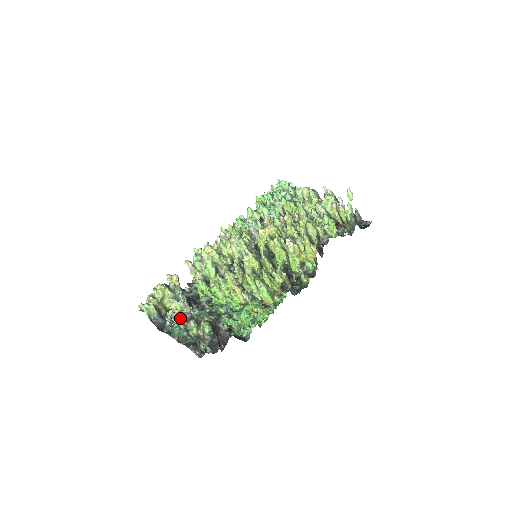
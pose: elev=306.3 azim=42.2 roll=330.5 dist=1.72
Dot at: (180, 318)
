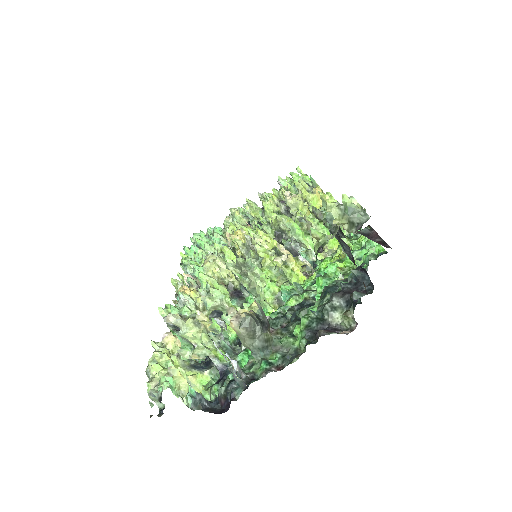
Dot at: (256, 321)
